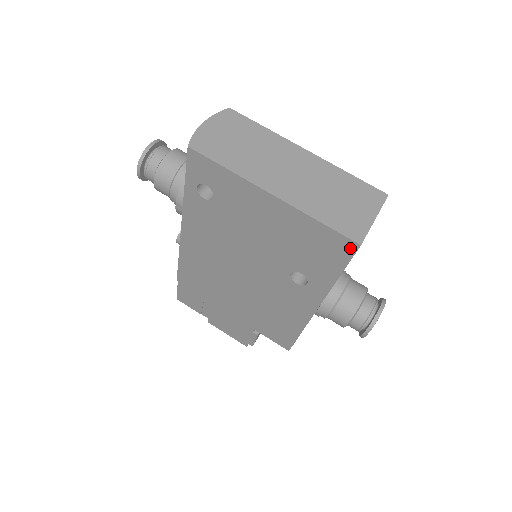
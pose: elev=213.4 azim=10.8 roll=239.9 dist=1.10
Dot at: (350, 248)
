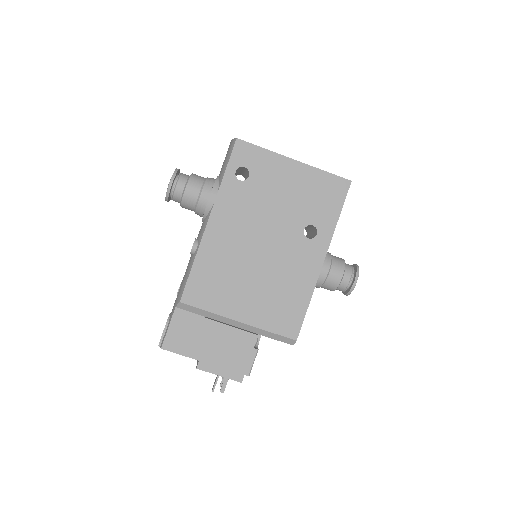
Dot at: (345, 186)
